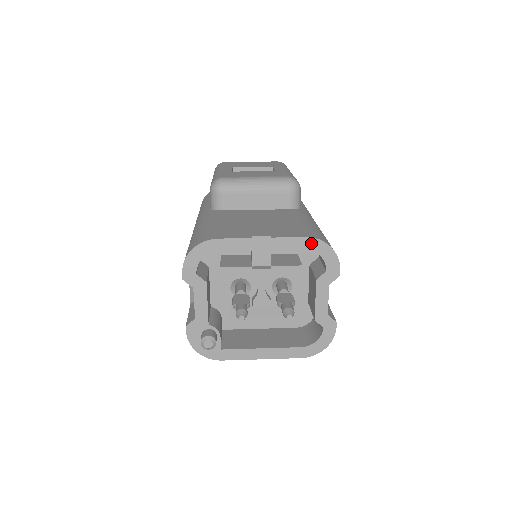
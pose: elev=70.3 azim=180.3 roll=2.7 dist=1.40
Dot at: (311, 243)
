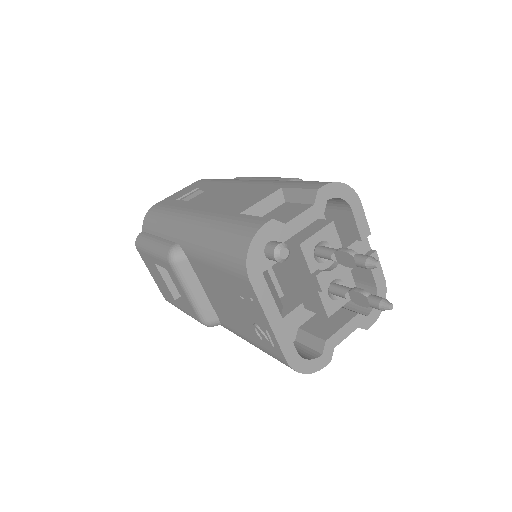
Dot at: (382, 286)
